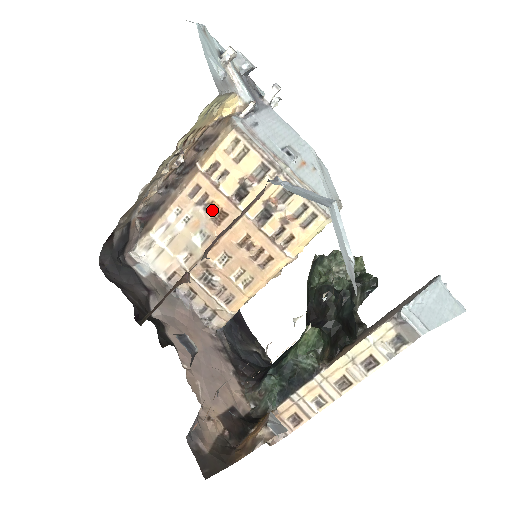
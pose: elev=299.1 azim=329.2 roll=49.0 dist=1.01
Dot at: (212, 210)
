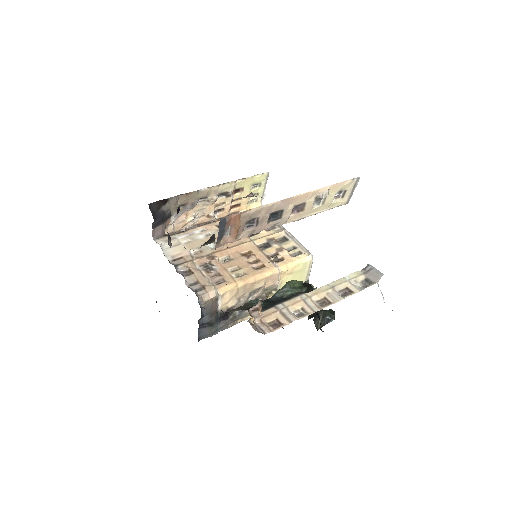
Dot at: occluded
